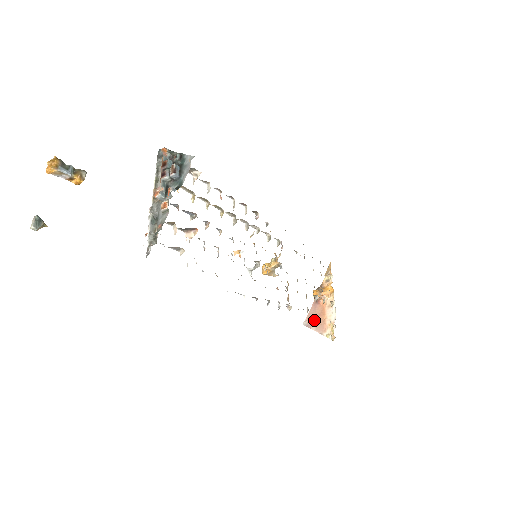
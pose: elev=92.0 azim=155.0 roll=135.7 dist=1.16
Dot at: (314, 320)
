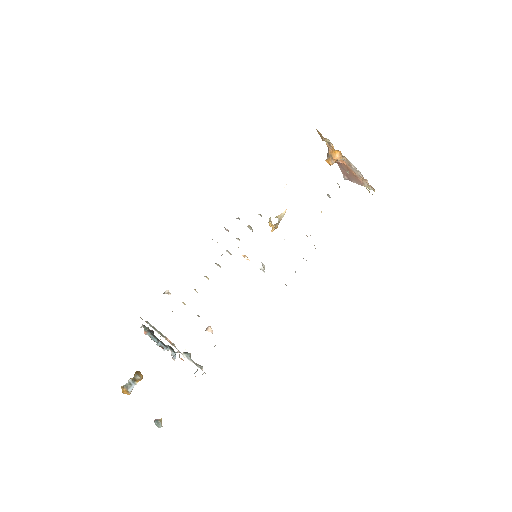
Dot at: (349, 176)
